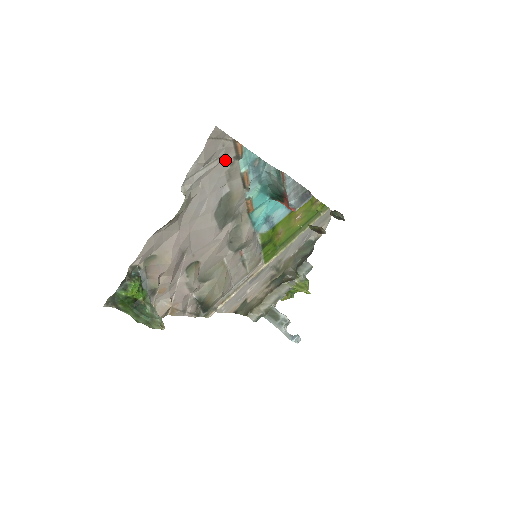
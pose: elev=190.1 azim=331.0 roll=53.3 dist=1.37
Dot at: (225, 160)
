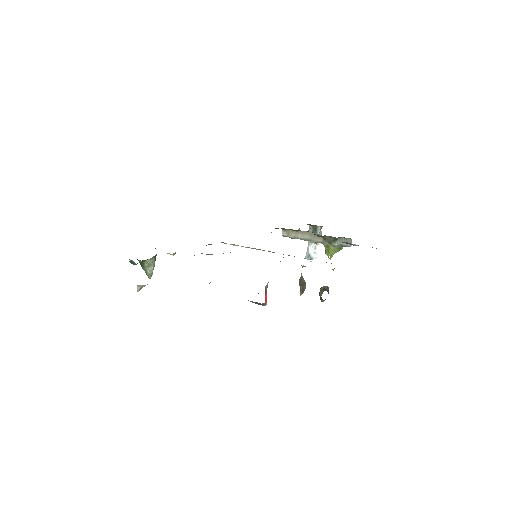
Dot at: occluded
